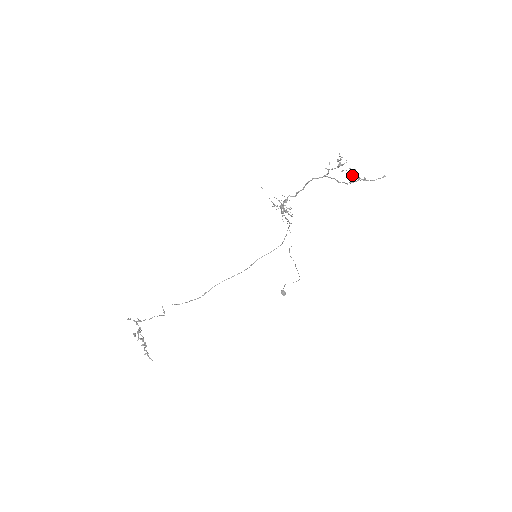
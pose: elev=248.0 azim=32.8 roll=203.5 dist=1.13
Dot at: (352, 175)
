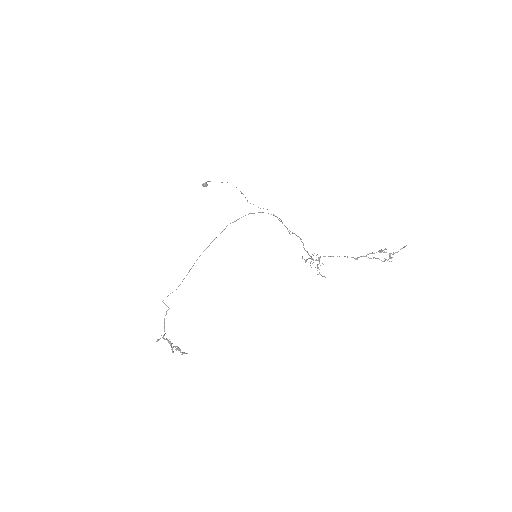
Dot at: occluded
